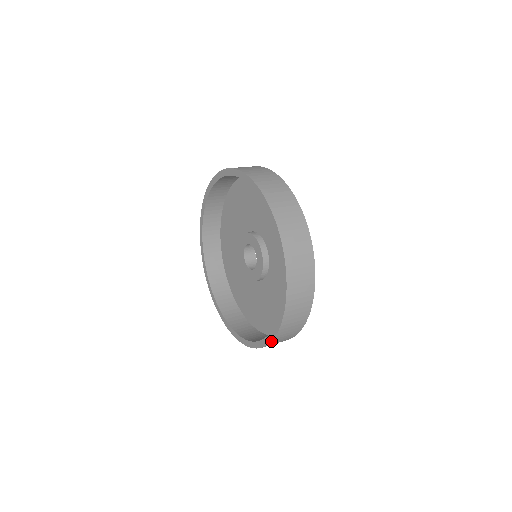
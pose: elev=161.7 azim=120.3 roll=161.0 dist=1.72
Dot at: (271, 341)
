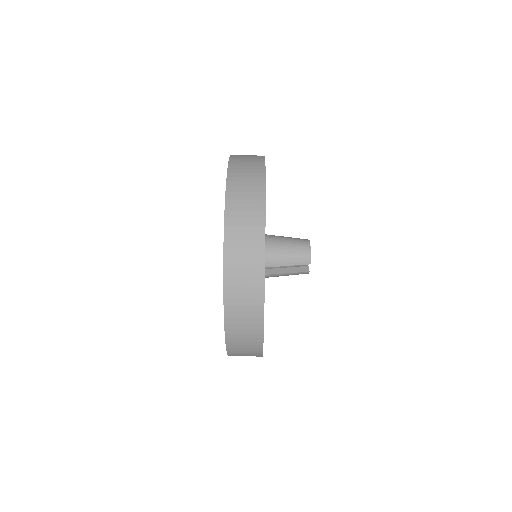
Dot at: occluded
